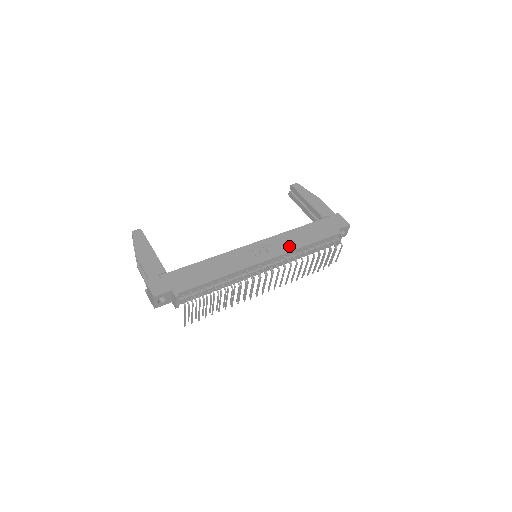
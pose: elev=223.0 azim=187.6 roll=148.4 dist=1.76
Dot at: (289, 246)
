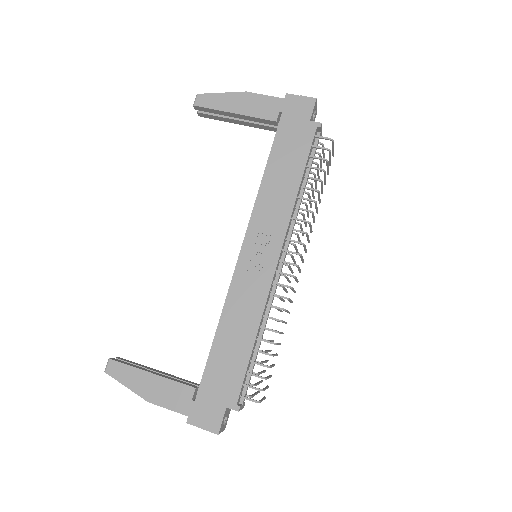
Dot at: (282, 211)
